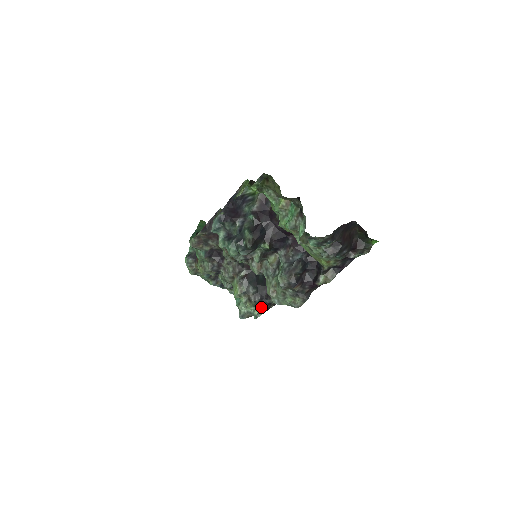
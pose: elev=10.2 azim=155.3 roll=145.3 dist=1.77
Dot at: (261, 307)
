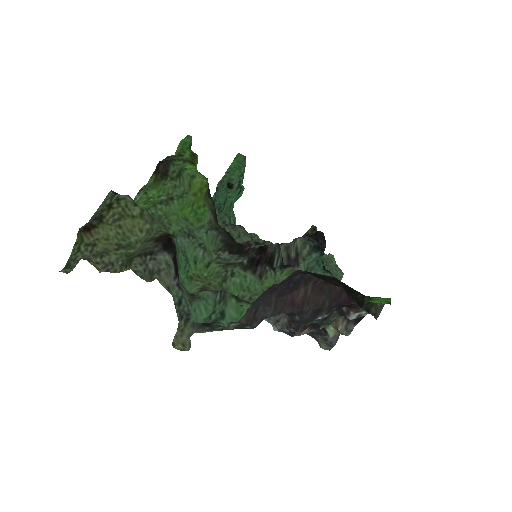
Dot at: occluded
